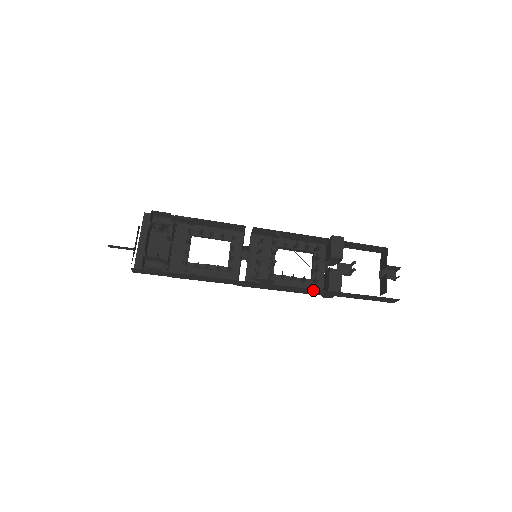
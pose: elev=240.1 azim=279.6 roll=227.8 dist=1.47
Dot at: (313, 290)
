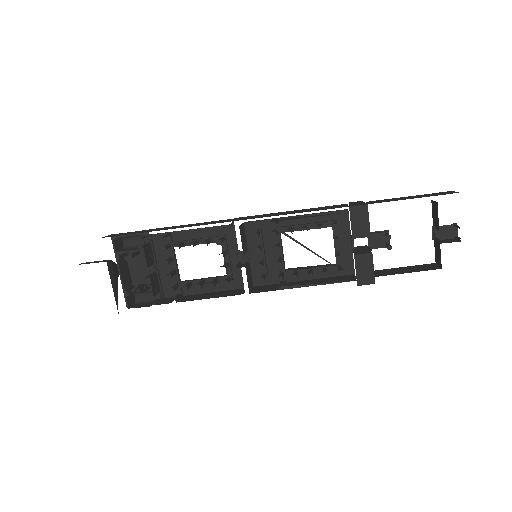
Dot at: occluded
